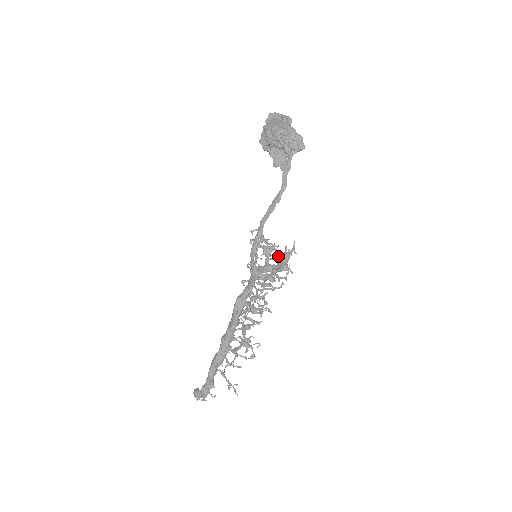
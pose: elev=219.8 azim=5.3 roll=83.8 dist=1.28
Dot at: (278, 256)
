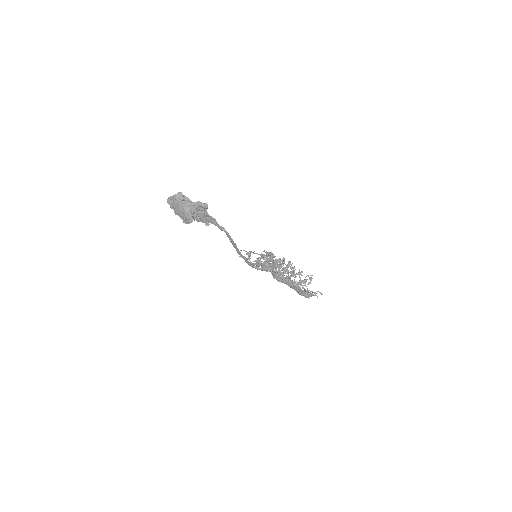
Dot at: (266, 257)
